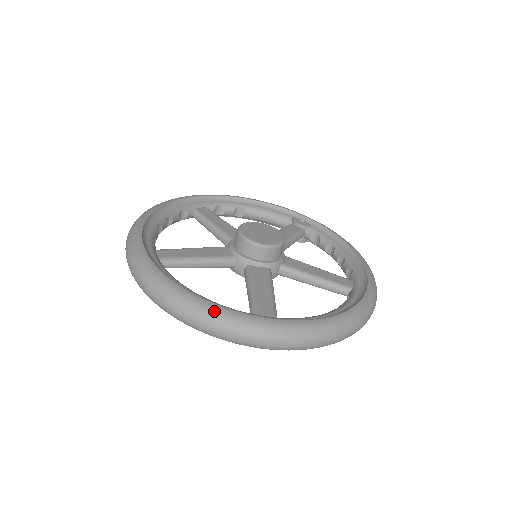
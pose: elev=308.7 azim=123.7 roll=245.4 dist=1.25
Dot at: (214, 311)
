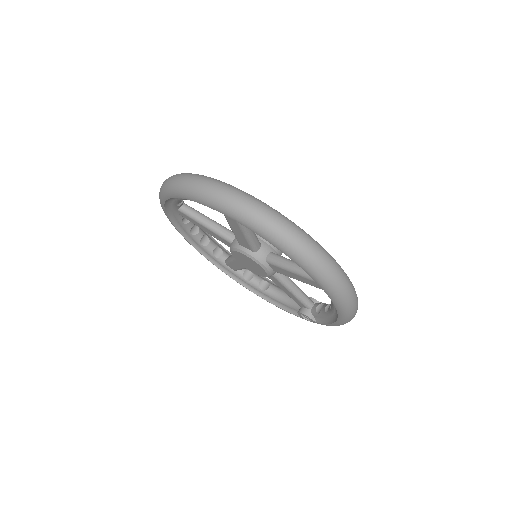
Dot at: (198, 174)
